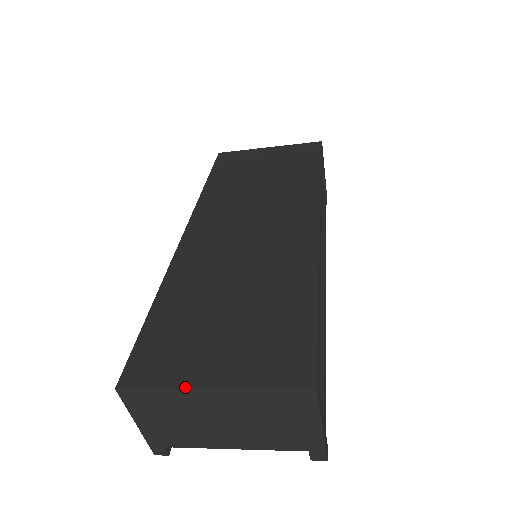
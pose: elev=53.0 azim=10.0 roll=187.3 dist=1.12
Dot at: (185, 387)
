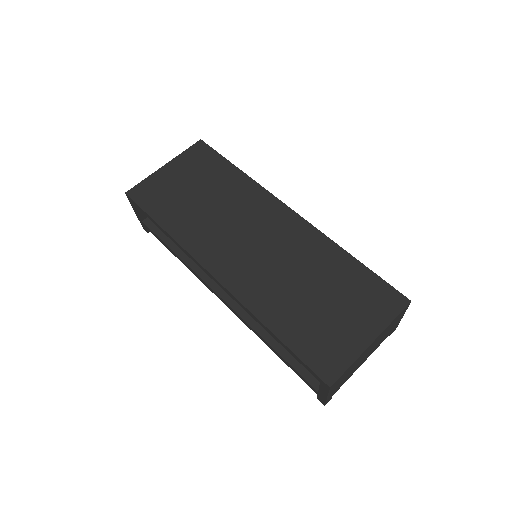
Dot at: (361, 353)
